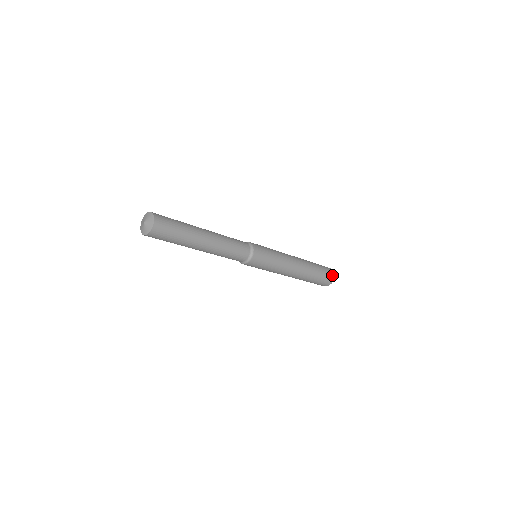
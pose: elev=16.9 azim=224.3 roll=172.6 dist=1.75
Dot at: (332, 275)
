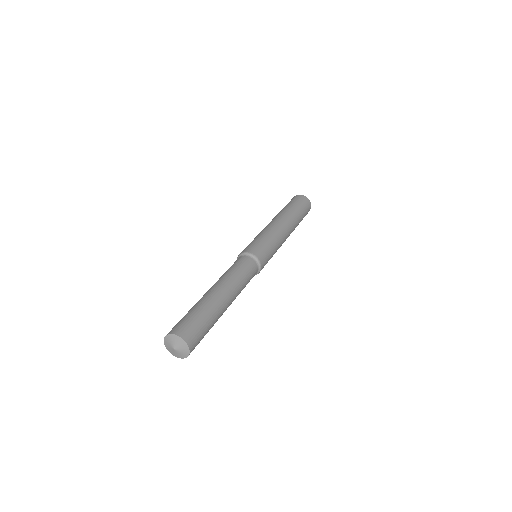
Dot at: (308, 202)
